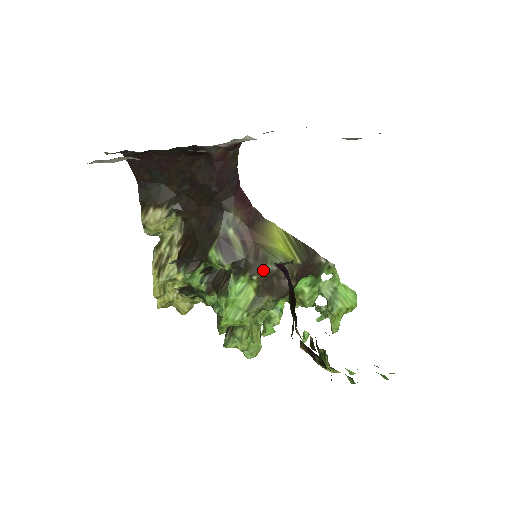
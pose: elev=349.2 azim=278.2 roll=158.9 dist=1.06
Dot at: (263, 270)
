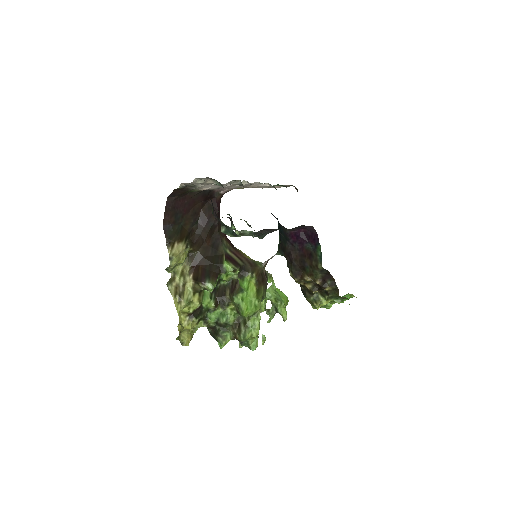
Dot at: (257, 269)
